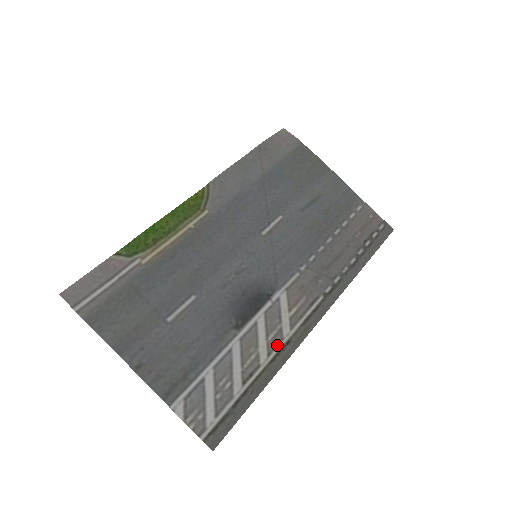
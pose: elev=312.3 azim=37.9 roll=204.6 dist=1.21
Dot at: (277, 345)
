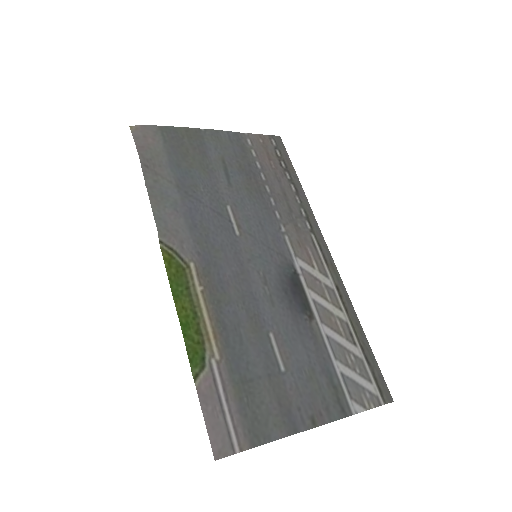
Dot at: (336, 298)
